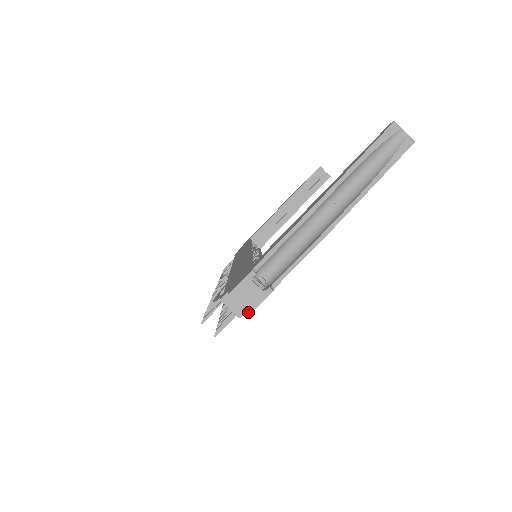
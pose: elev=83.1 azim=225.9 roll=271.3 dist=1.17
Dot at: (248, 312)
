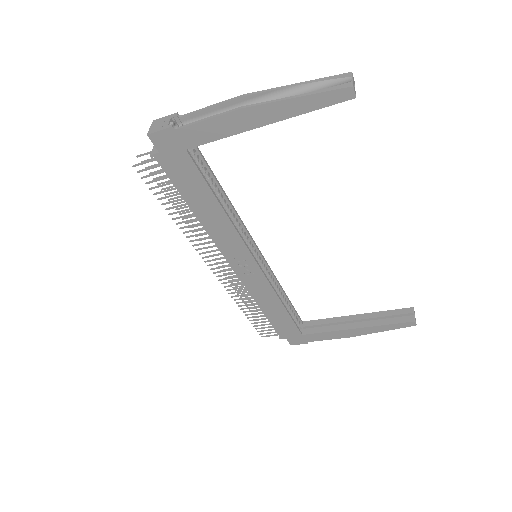
Dot at: (149, 133)
